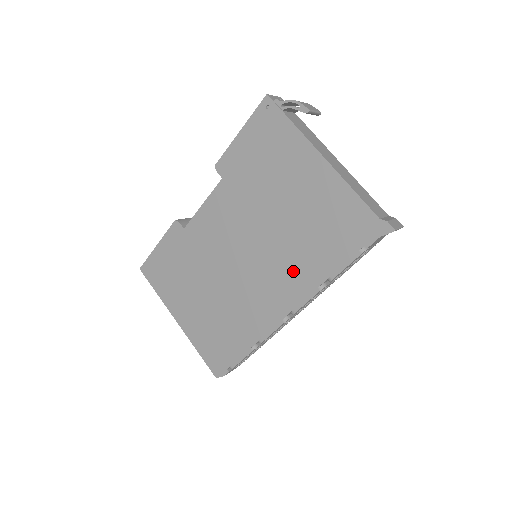
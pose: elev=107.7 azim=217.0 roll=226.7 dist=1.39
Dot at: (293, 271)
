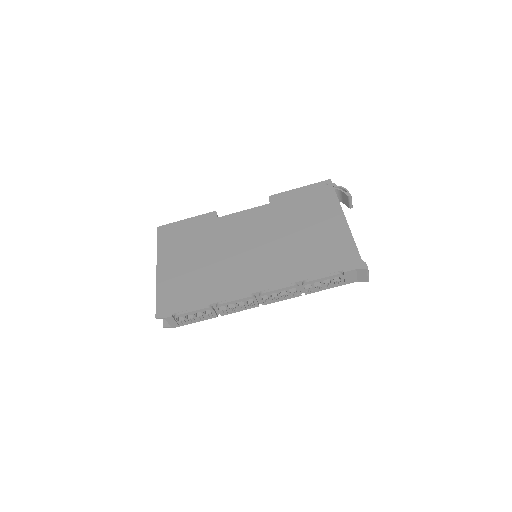
Dot at: (282, 268)
